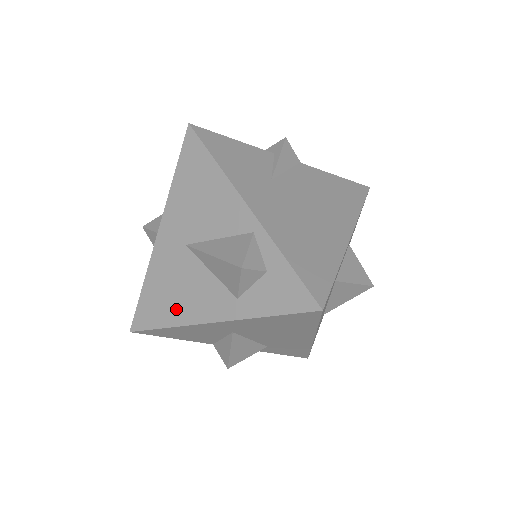
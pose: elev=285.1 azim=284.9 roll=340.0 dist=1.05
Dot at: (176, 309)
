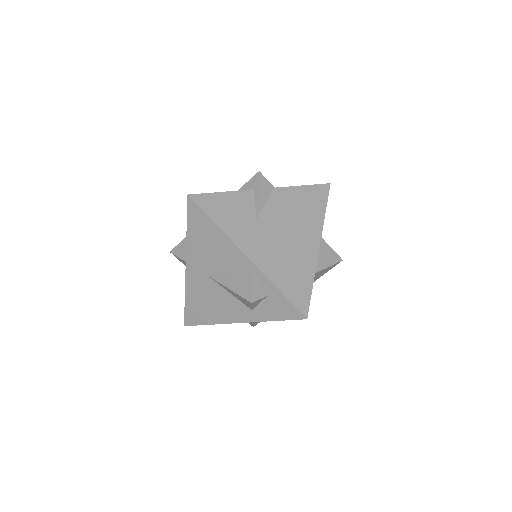
Dot at: (212, 314)
